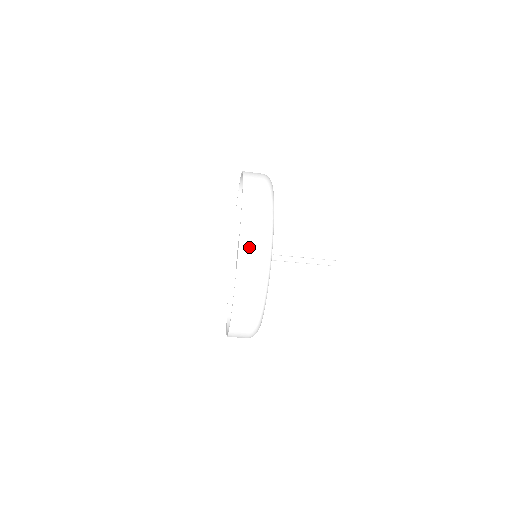
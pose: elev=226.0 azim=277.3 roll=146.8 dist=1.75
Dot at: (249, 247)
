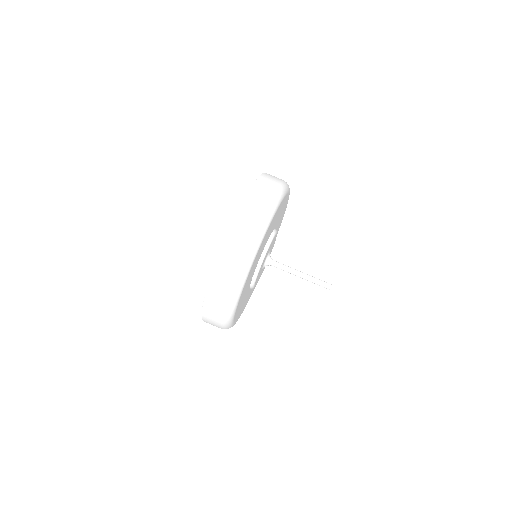
Dot at: occluded
